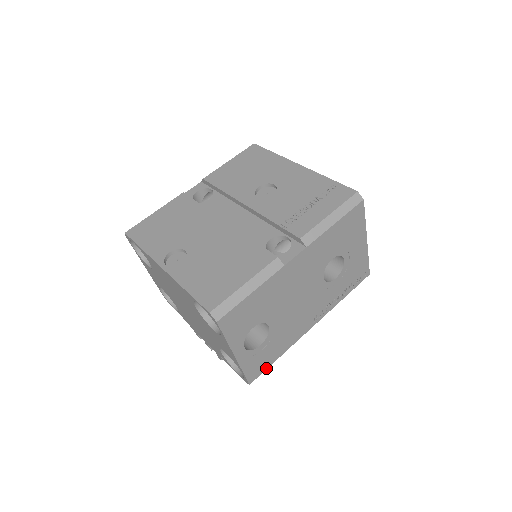
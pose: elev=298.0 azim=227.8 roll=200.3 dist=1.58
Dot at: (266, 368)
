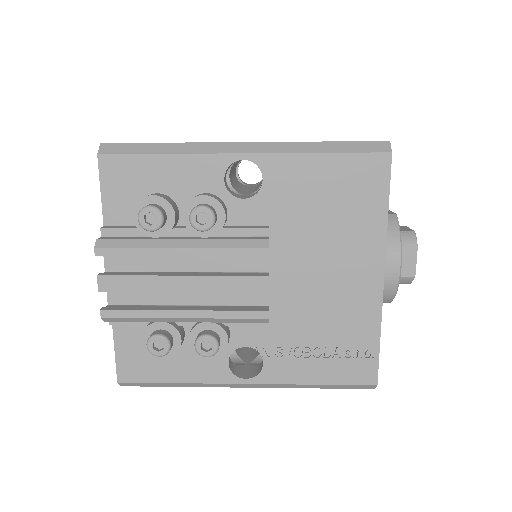
Dot at: (137, 144)
